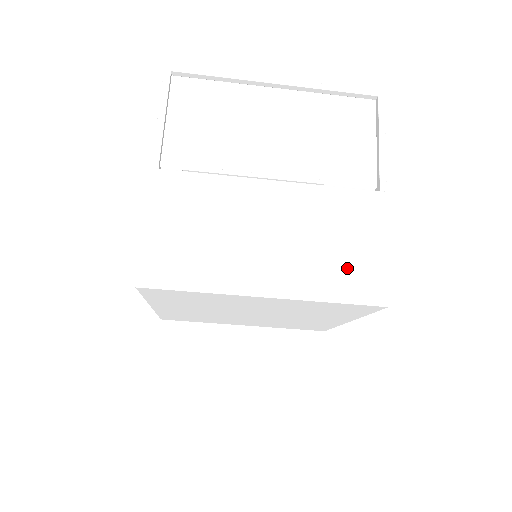
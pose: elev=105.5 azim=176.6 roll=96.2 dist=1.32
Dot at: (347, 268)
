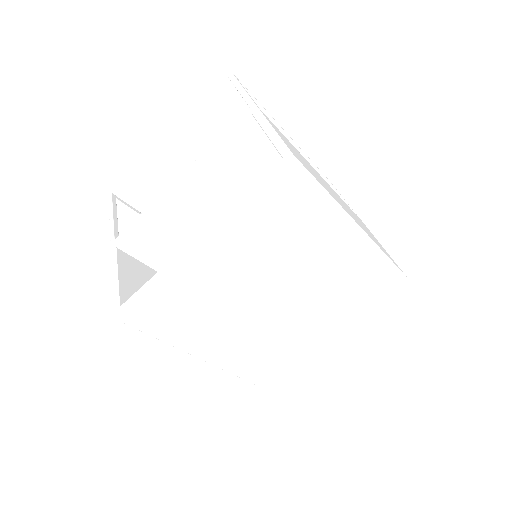
Dot at: occluded
